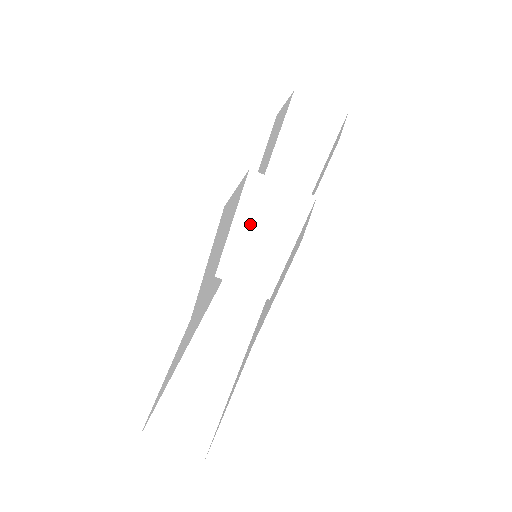
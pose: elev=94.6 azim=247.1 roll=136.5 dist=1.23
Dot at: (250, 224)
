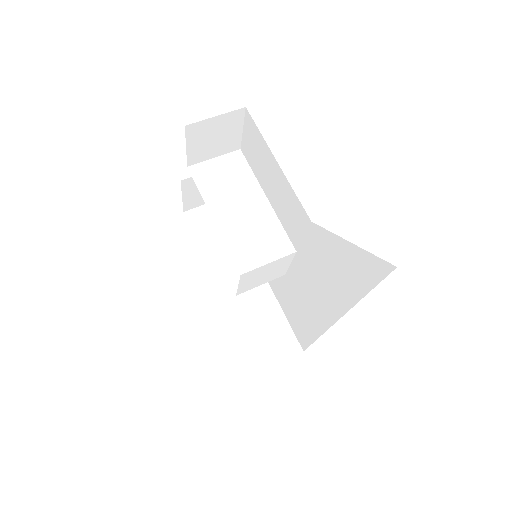
Dot at: (222, 203)
